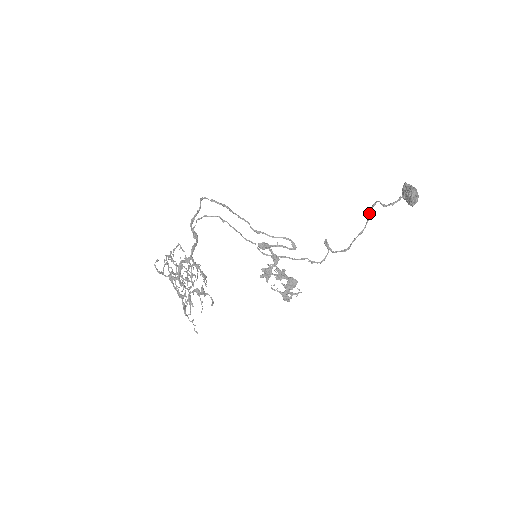
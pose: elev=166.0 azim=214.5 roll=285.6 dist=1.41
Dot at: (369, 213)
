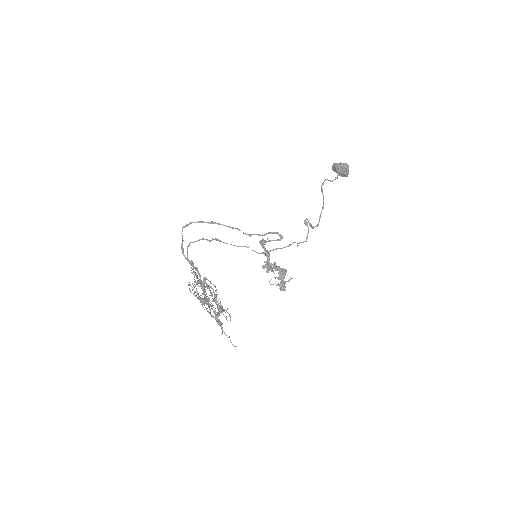
Dot at: occluded
